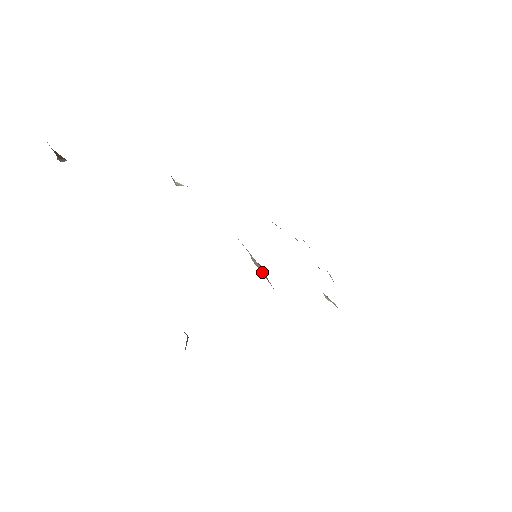
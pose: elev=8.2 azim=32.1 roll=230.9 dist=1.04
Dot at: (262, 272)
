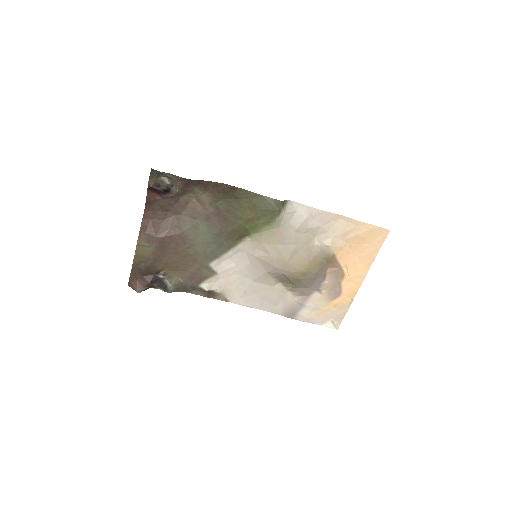
Dot at: (257, 246)
